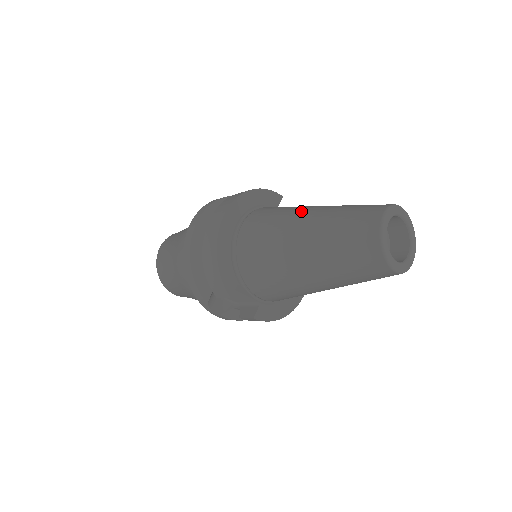
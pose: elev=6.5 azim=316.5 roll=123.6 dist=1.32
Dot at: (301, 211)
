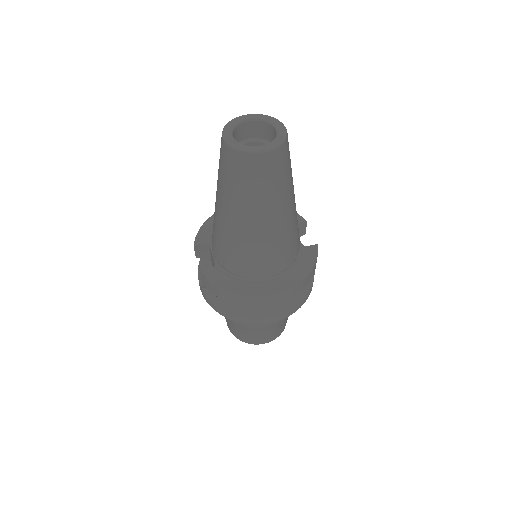
Dot at: occluded
